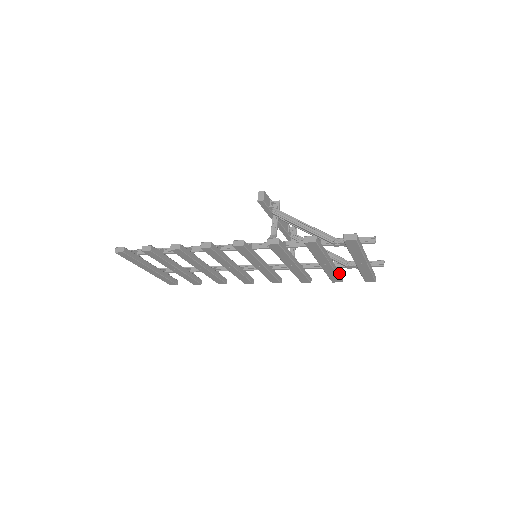
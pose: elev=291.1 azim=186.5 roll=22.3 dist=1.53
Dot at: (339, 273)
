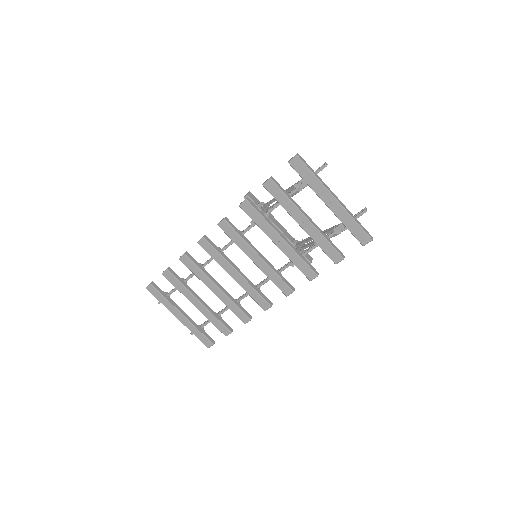
Dot at: (333, 245)
